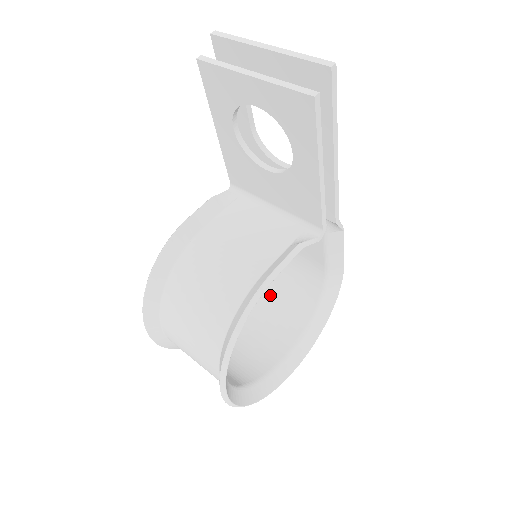
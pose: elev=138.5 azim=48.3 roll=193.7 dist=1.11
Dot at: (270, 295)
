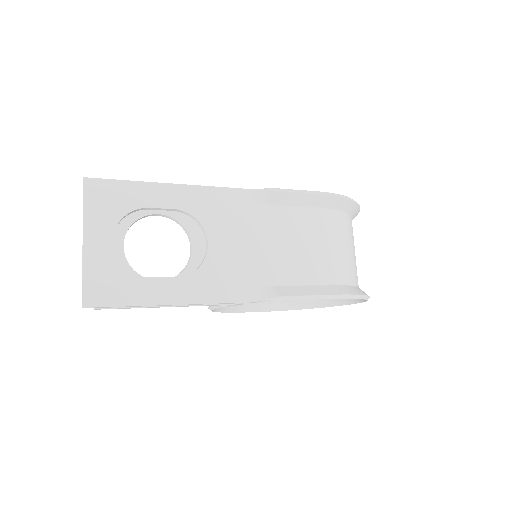
Dot at: occluded
